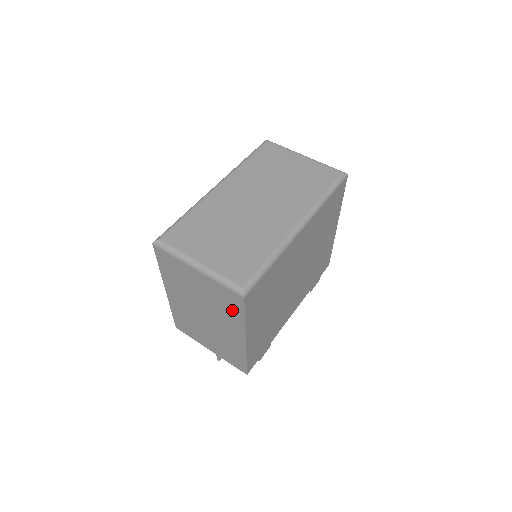
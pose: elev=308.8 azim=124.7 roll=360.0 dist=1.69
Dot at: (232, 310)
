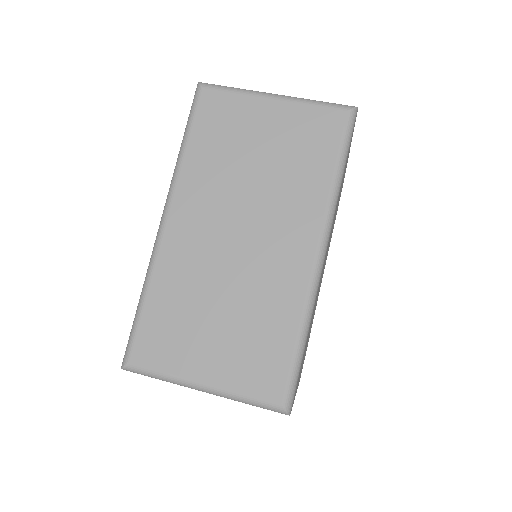
Dot at: occluded
